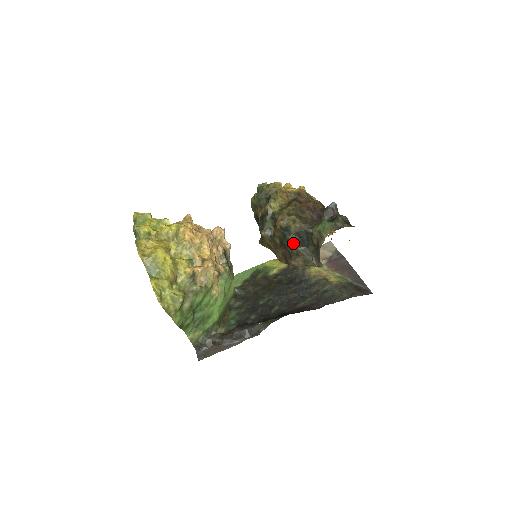
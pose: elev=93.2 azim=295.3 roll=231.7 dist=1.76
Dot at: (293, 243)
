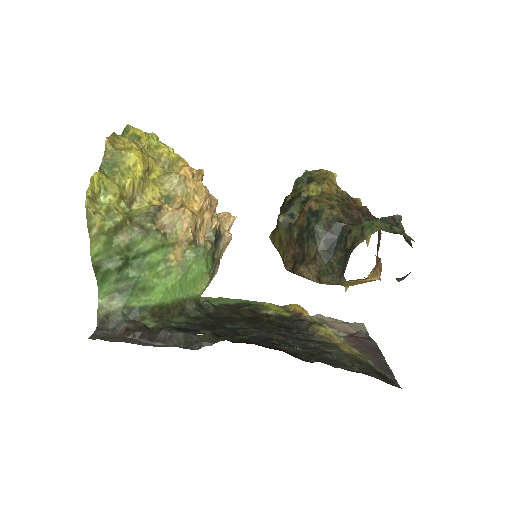
Dot at: (316, 237)
